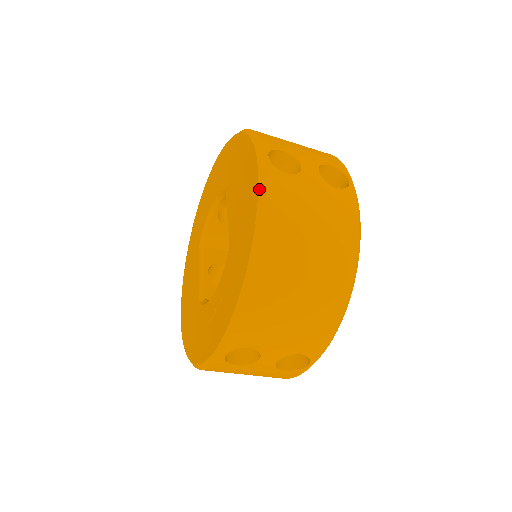
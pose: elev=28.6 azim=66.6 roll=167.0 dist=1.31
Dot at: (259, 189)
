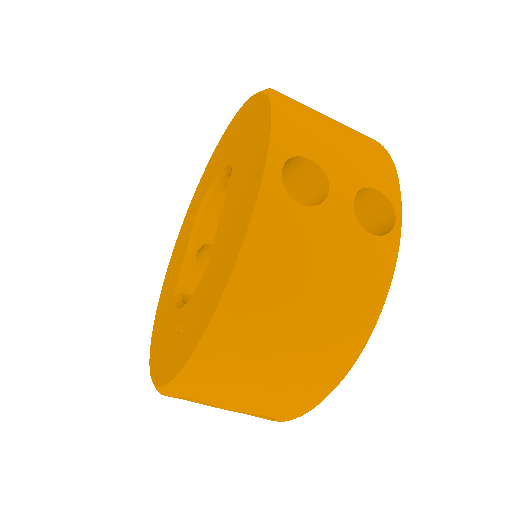
Dot at: (250, 225)
